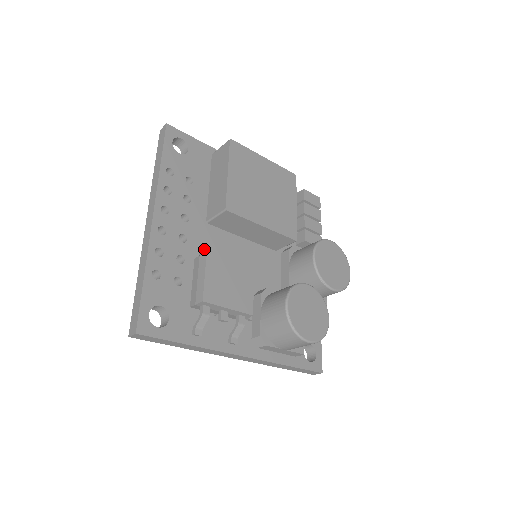
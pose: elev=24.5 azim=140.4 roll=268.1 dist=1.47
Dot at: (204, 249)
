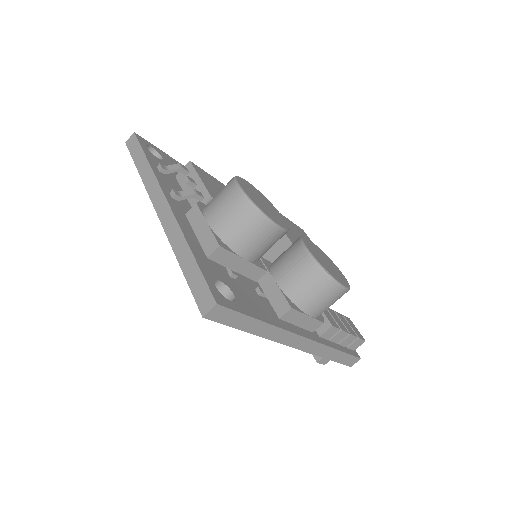
Dot at: occluded
